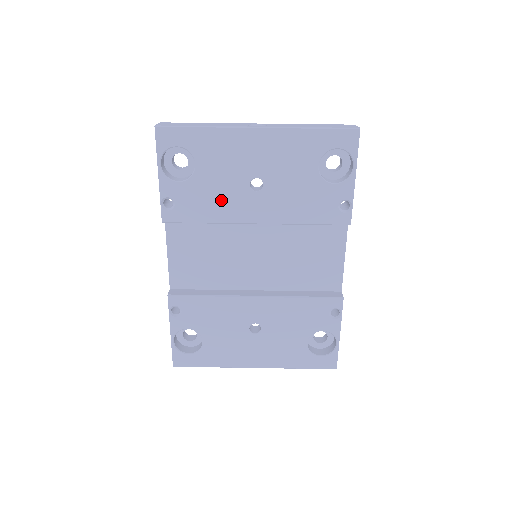
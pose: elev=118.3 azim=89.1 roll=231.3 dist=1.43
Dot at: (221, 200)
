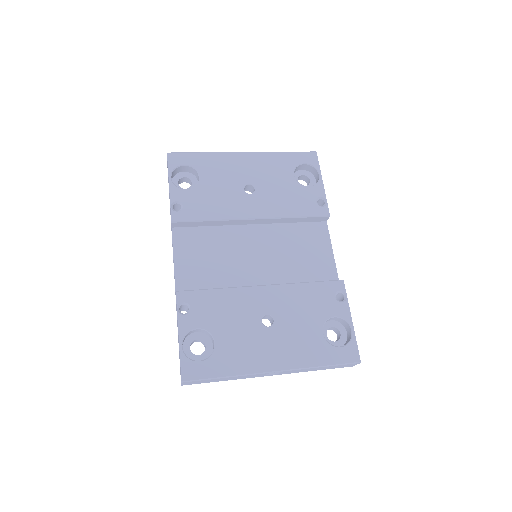
Dot at: (222, 201)
